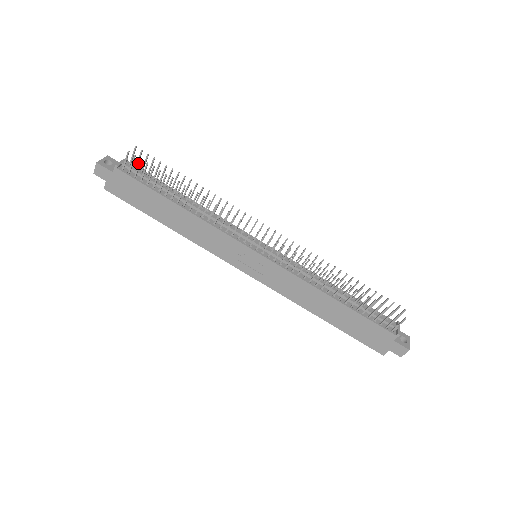
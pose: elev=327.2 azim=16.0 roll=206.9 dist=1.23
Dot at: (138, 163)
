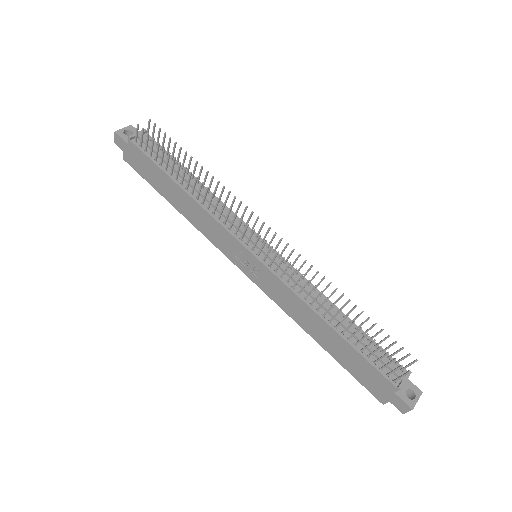
Dot at: occluded
